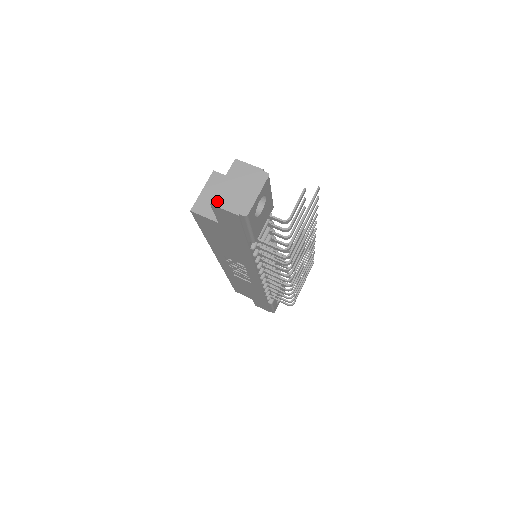
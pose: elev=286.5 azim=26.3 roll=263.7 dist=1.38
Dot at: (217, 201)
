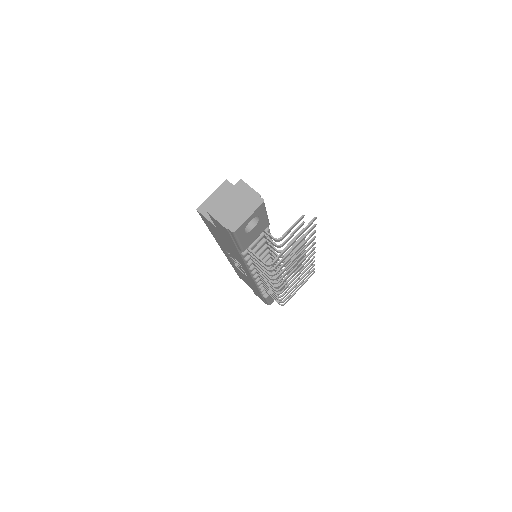
Dot at: (214, 212)
